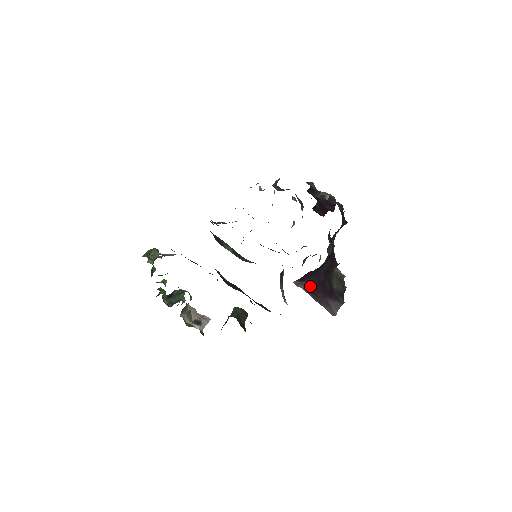
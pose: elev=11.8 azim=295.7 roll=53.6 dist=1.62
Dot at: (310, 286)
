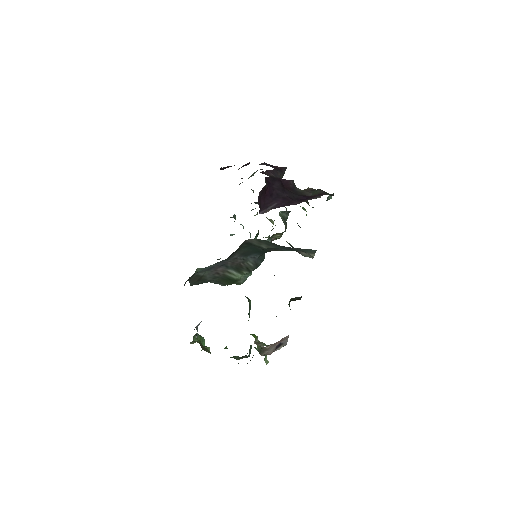
Dot at: (278, 206)
